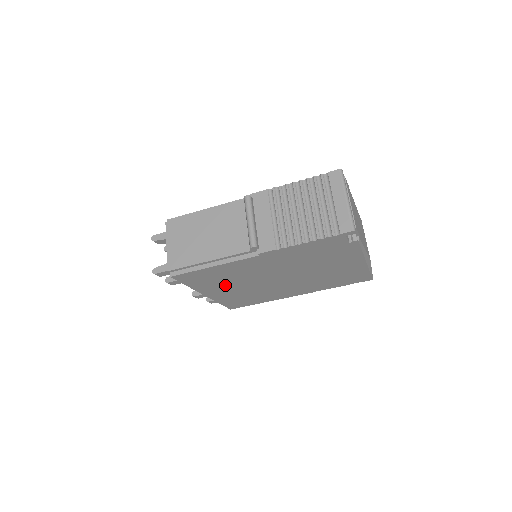
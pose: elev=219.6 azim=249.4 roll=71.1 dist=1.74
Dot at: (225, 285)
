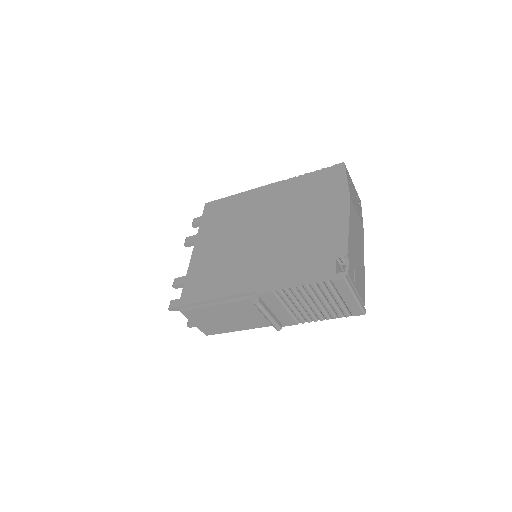
Dot at: occluded
